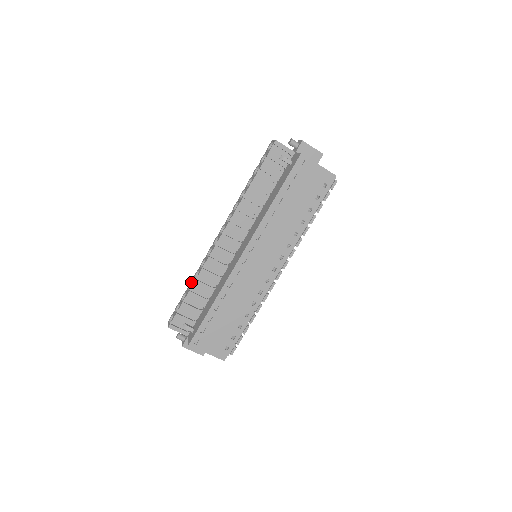
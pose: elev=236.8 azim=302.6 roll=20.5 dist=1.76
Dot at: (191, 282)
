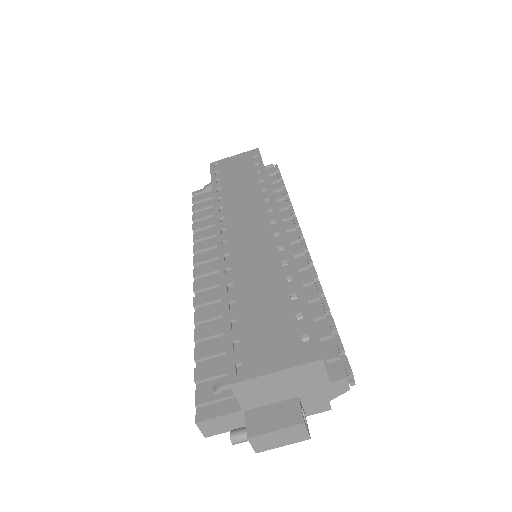
Dot at: occluded
